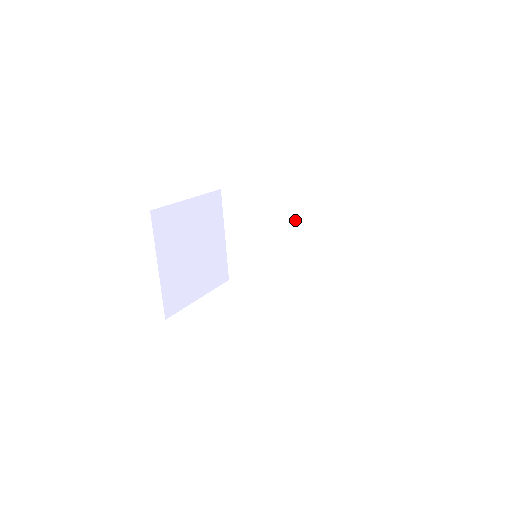
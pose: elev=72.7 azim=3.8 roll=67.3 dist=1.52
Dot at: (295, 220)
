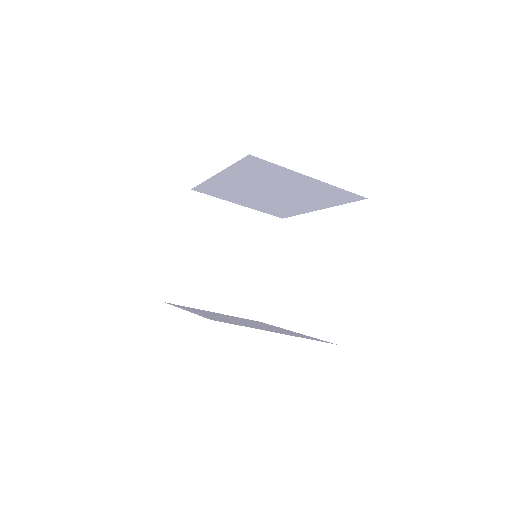
Dot at: (254, 183)
